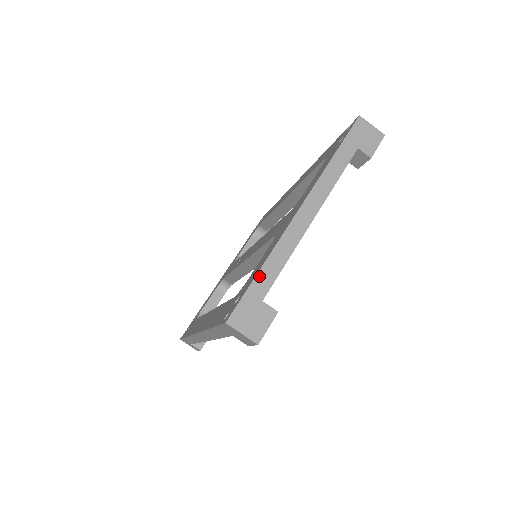
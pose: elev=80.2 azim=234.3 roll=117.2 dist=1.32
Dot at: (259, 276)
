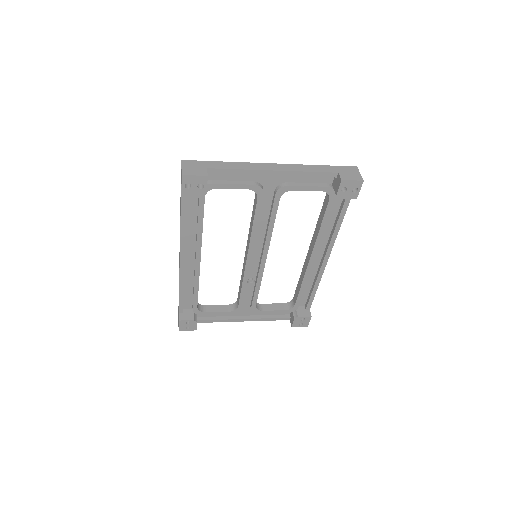
Dot at: (219, 162)
